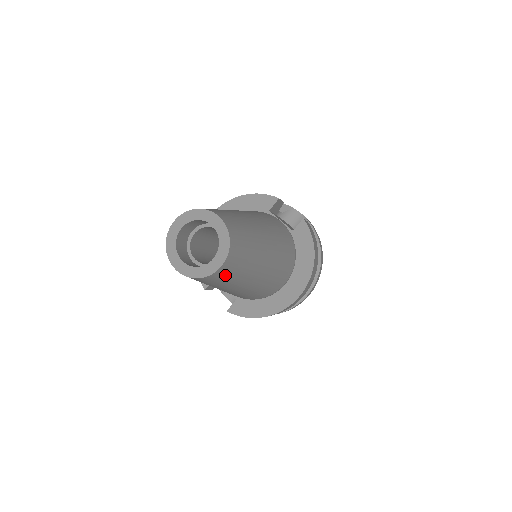
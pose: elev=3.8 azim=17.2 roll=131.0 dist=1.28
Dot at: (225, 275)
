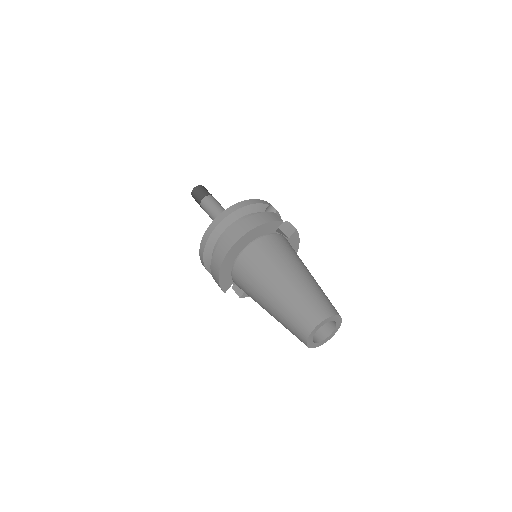
Dot at: occluded
